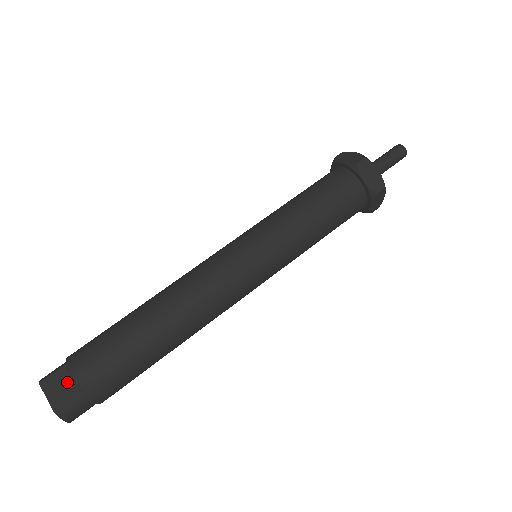
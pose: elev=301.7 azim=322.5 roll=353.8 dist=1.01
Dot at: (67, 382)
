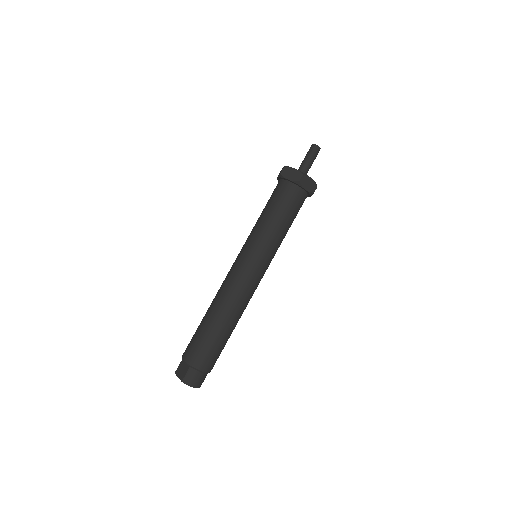
Dot at: (184, 366)
